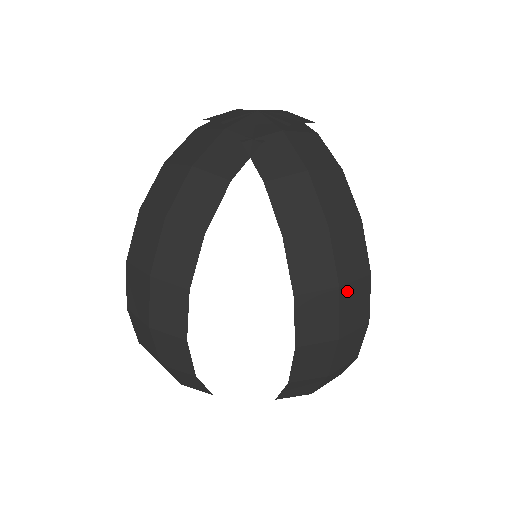
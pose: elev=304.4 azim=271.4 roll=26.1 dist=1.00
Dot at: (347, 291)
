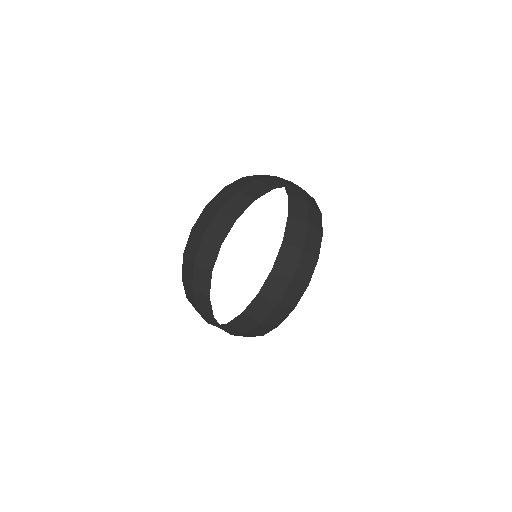
Dot at: (306, 256)
